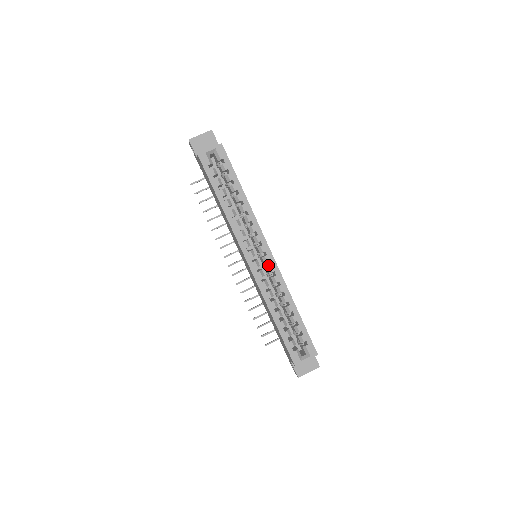
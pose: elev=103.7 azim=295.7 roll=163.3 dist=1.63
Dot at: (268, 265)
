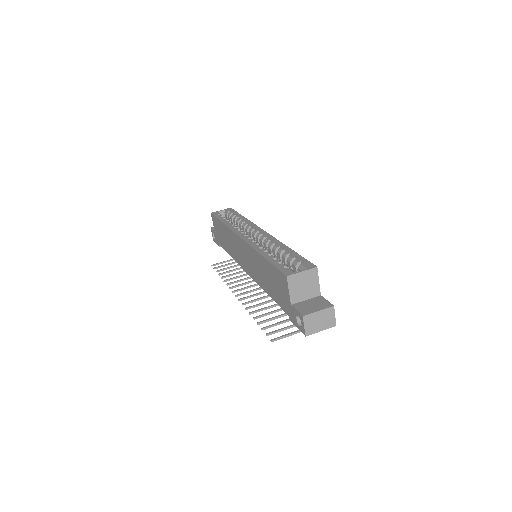
Dot at: occluded
